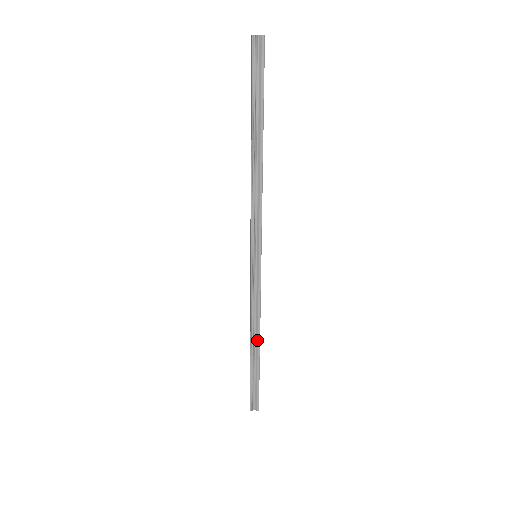
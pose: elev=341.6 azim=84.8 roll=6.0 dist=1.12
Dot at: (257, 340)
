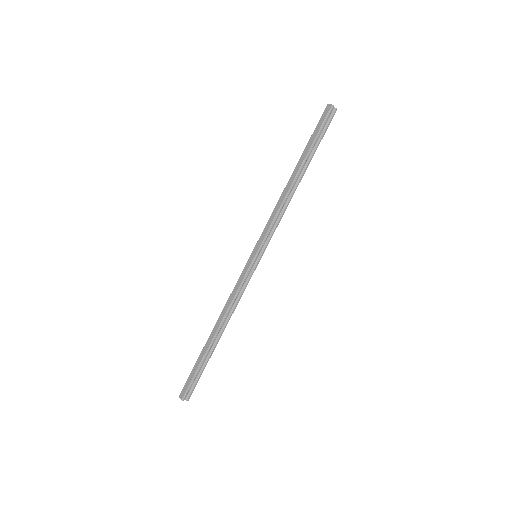
Dot at: (223, 329)
